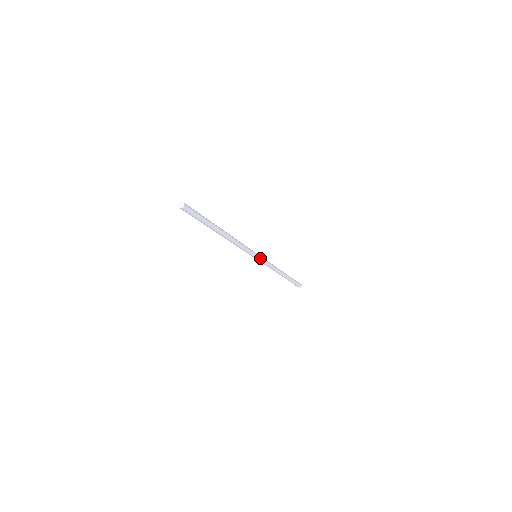
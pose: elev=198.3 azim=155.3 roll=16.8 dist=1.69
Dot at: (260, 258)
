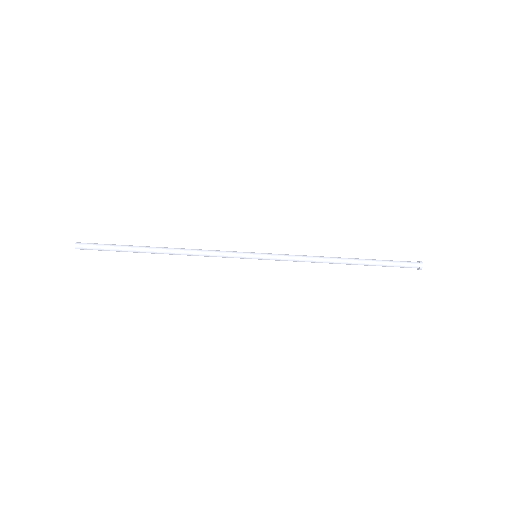
Dot at: (263, 258)
